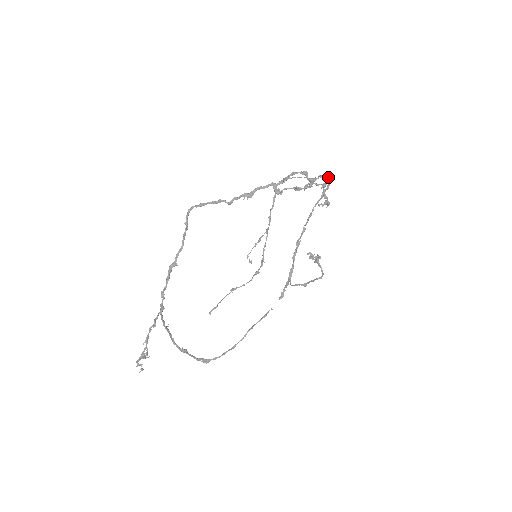
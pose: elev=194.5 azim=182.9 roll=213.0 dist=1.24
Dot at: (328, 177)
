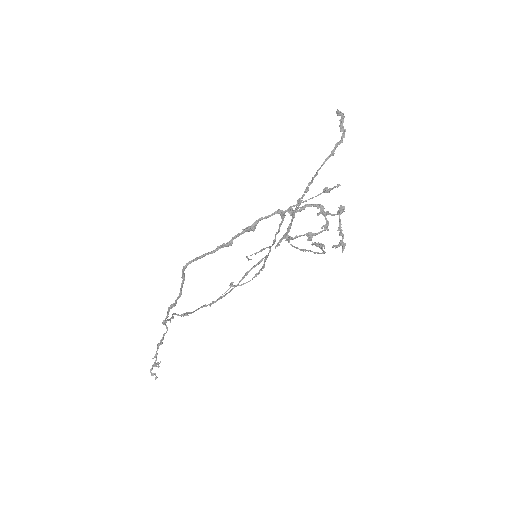
Dot at: (343, 122)
